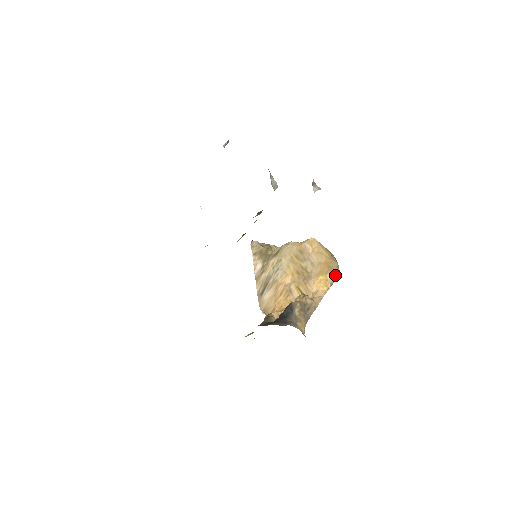
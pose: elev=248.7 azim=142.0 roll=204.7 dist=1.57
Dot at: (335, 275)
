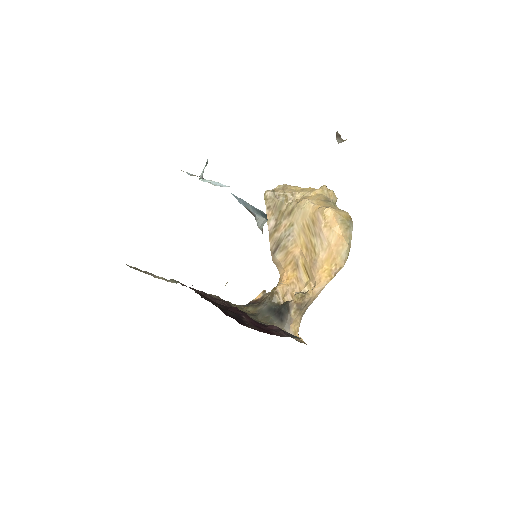
Dot at: (341, 265)
